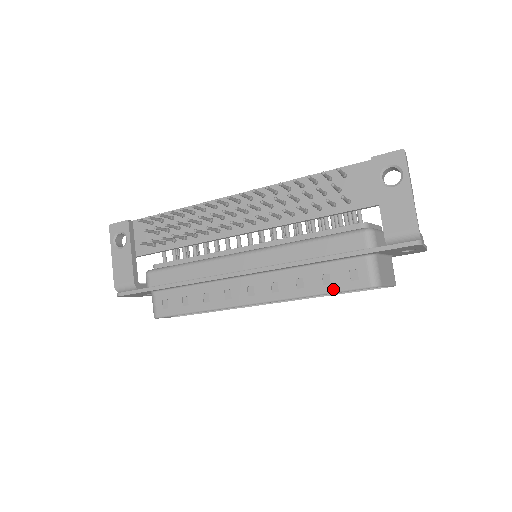
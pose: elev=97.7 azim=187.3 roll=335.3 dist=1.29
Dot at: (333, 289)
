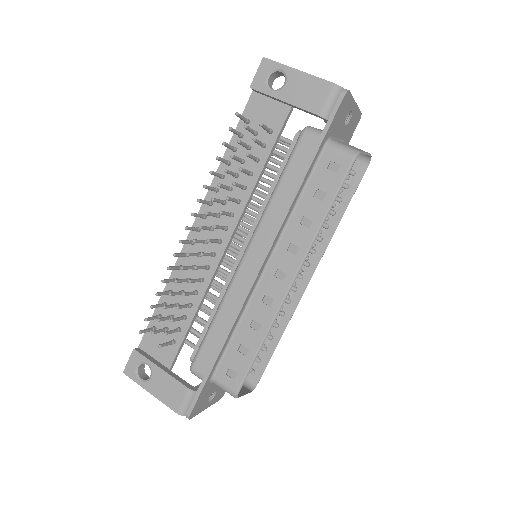
Dot at: (332, 194)
